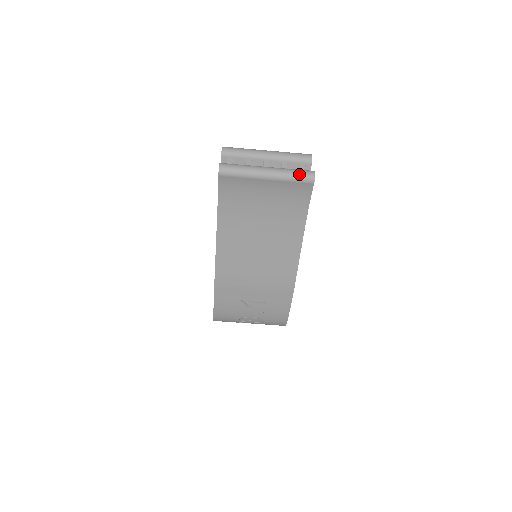
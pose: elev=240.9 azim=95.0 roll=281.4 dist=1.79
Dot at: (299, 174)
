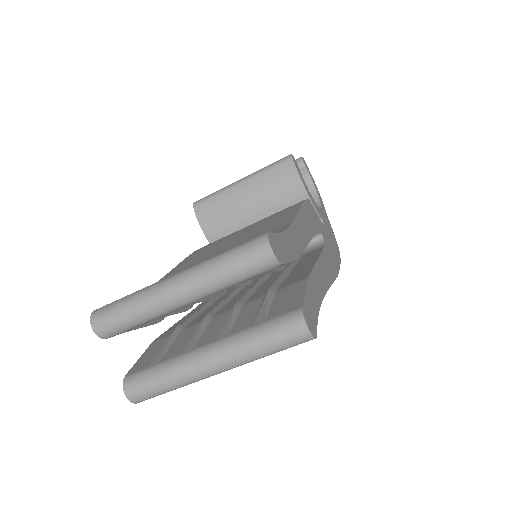
Dot at: (278, 348)
